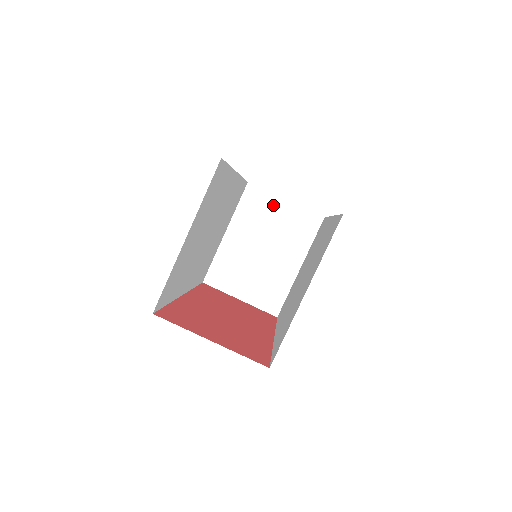
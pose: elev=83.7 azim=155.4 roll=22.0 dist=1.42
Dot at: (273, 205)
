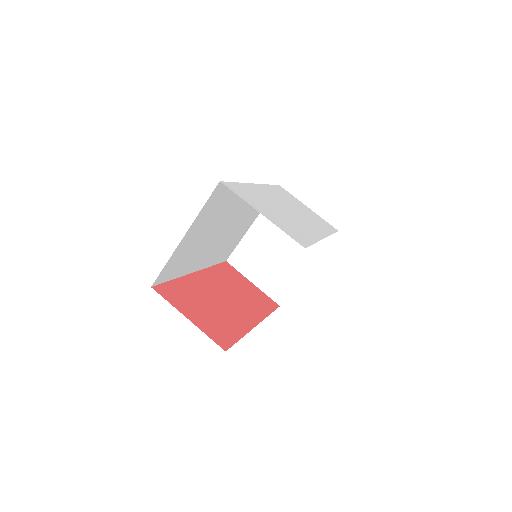
Dot at: occluded
